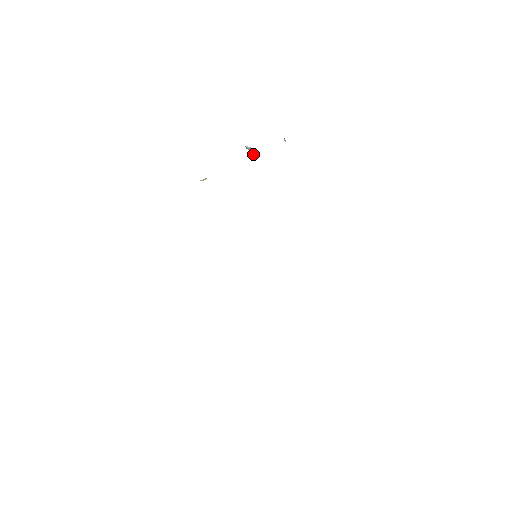
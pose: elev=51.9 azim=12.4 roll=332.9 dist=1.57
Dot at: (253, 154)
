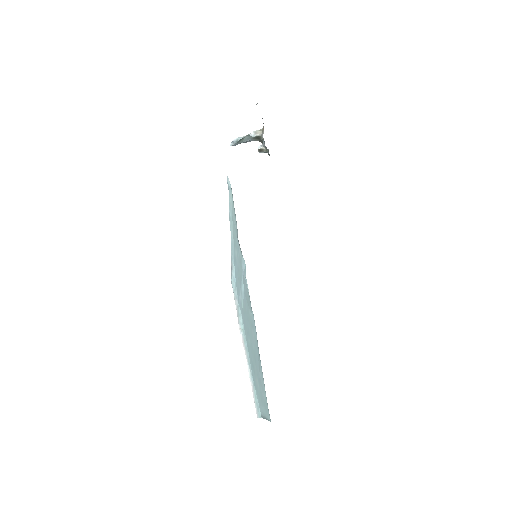
Dot at: (258, 130)
